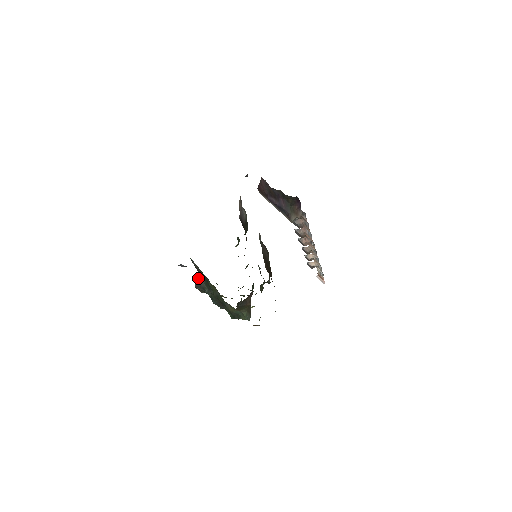
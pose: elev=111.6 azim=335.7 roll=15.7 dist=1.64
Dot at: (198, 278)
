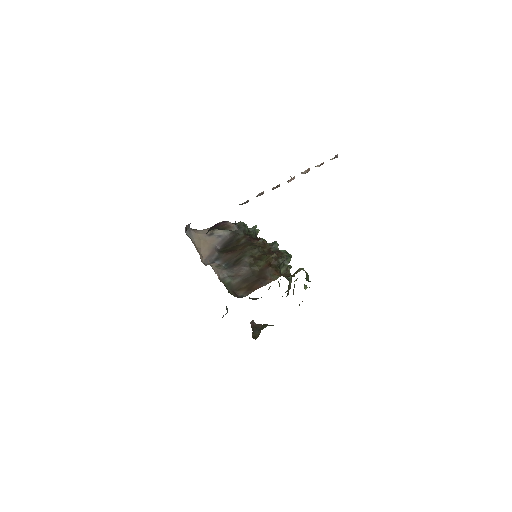
Dot at: (249, 297)
